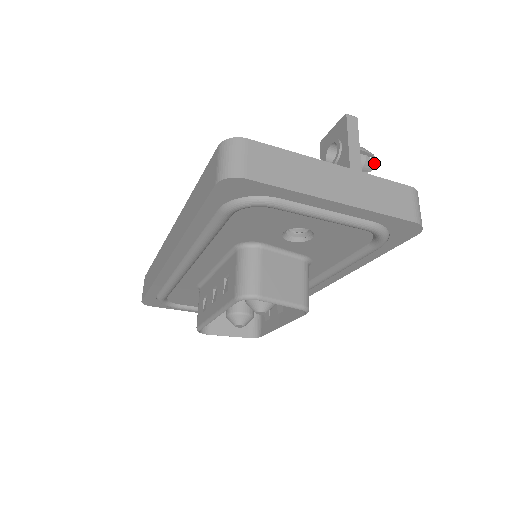
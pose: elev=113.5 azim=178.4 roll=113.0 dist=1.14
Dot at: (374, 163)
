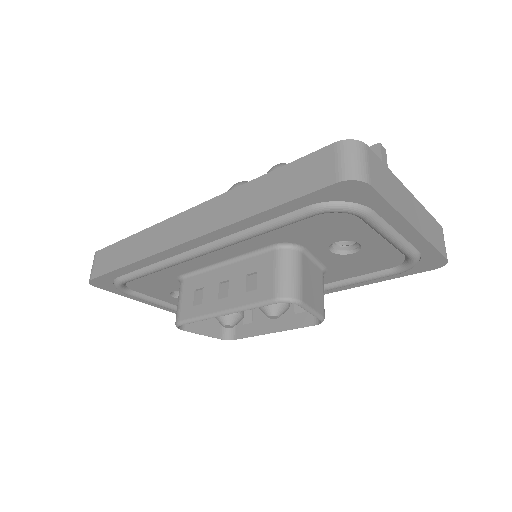
Dot at: occluded
